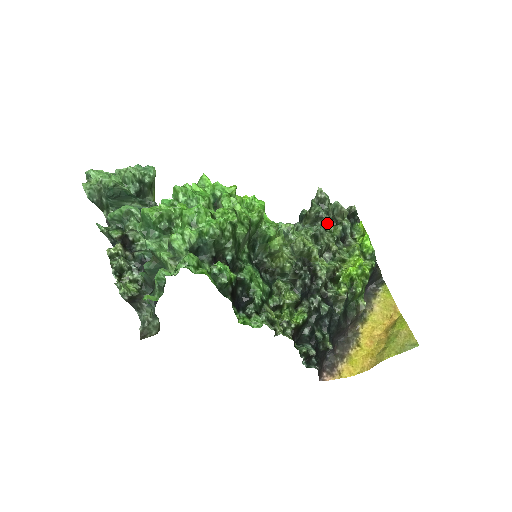
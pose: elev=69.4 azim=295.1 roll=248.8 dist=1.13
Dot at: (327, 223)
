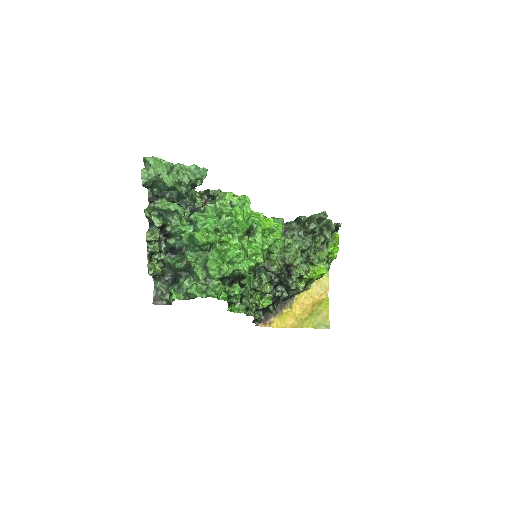
Dot at: (316, 236)
